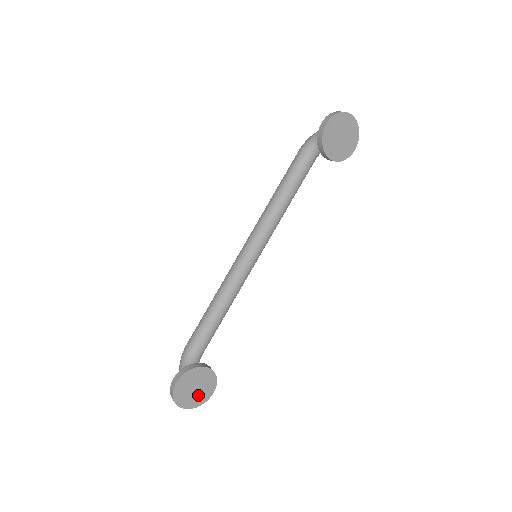
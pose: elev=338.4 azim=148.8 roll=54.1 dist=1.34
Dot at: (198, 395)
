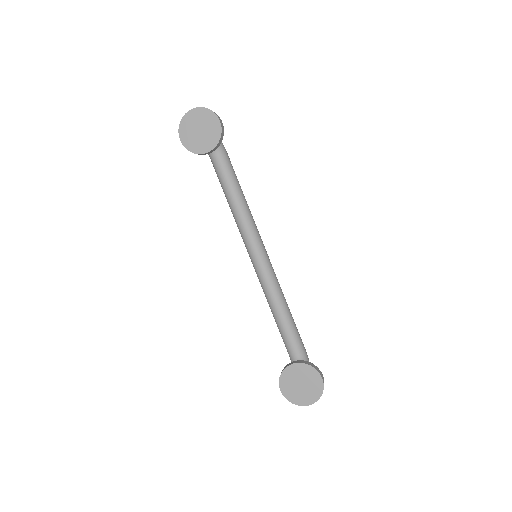
Dot at: (310, 388)
